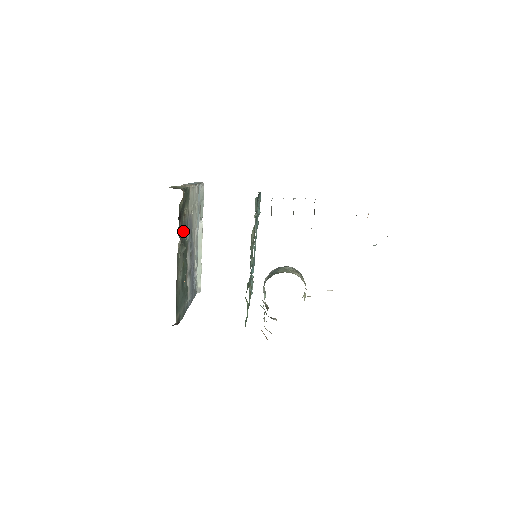
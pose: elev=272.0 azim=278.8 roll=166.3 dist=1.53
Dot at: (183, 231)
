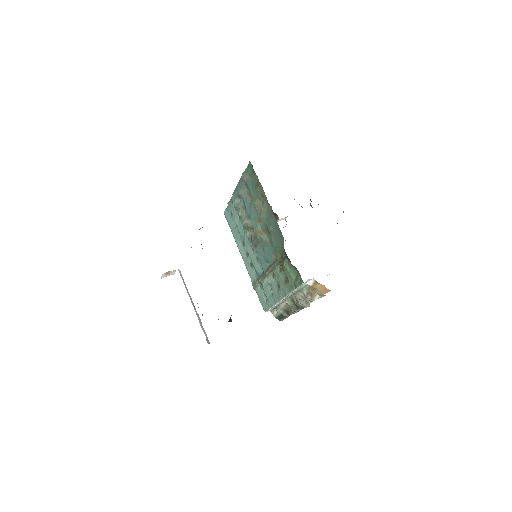
Dot at: occluded
